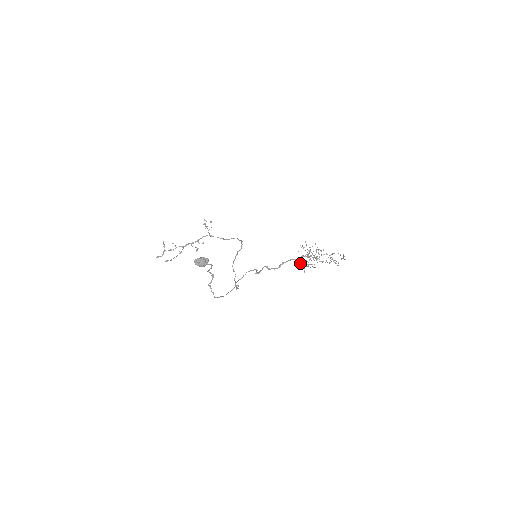
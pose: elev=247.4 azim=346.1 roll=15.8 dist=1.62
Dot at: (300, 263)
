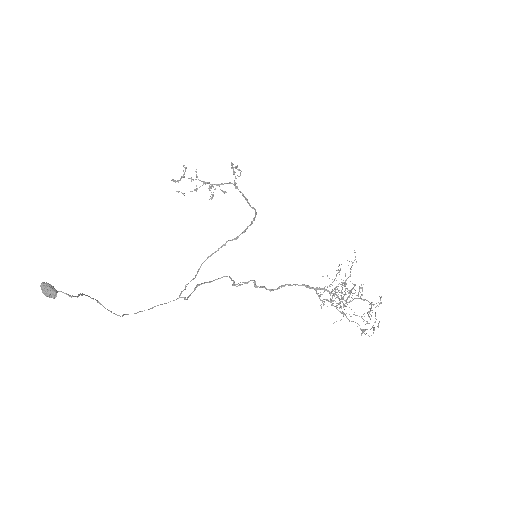
Dot at: occluded
